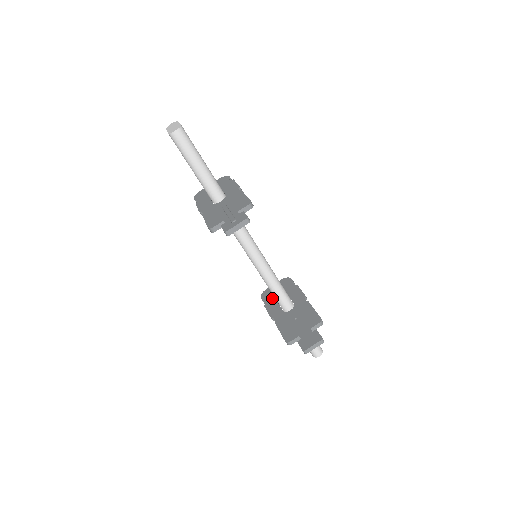
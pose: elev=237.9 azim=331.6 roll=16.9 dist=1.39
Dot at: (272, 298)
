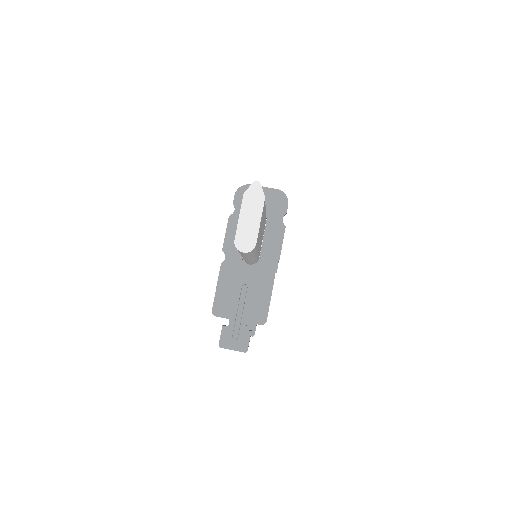
Dot at: occluded
